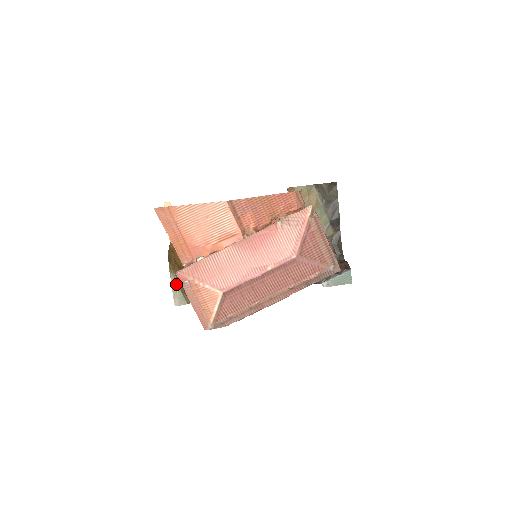
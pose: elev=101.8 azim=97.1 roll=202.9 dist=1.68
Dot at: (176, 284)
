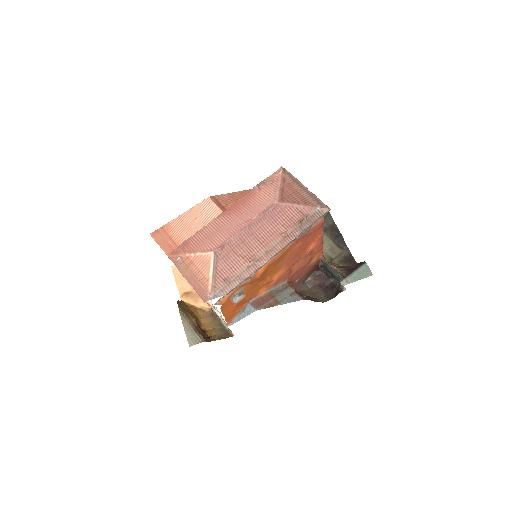
Dot at: (188, 324)
